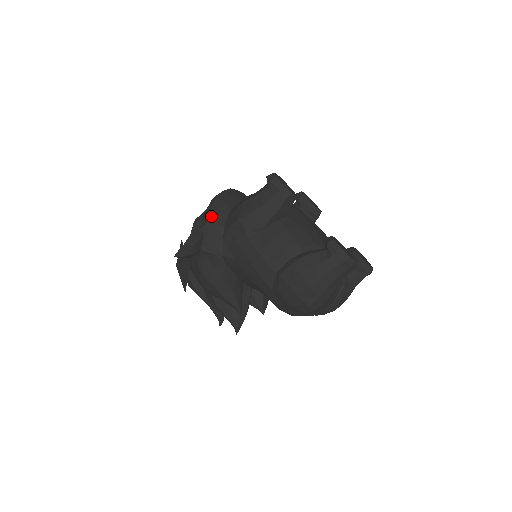
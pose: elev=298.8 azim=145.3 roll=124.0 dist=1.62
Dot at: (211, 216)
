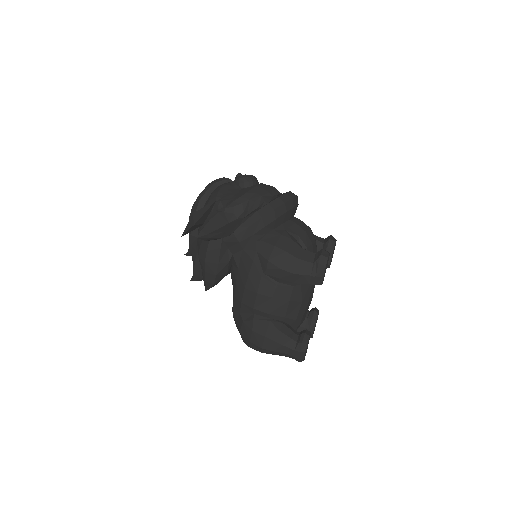
Dot at: (255, 225)
